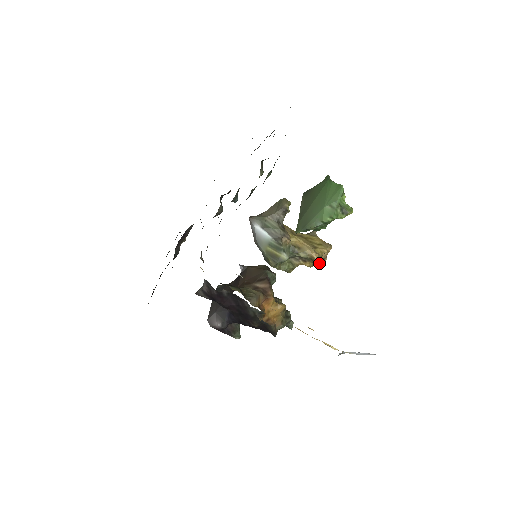
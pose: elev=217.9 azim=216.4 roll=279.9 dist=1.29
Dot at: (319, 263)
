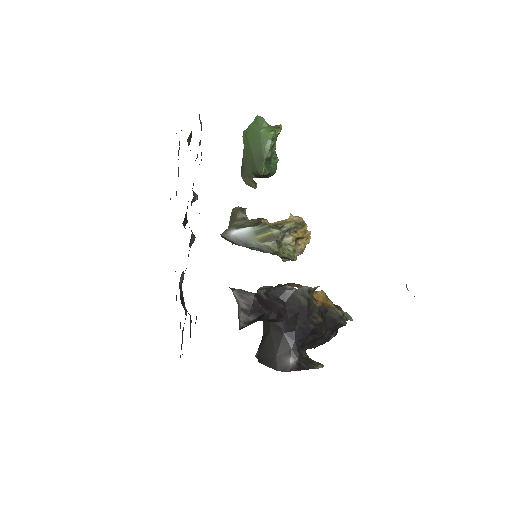
Dot at: (307, 234)
